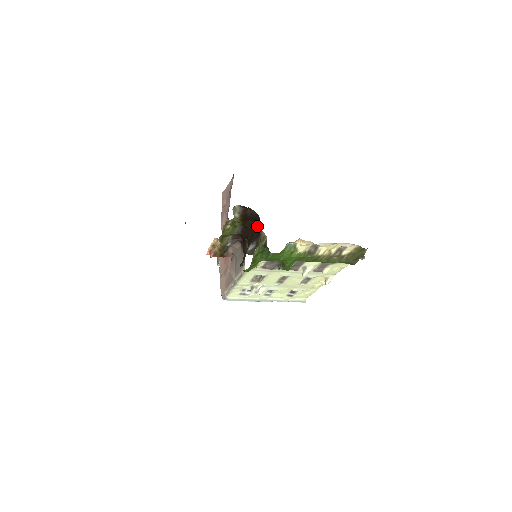
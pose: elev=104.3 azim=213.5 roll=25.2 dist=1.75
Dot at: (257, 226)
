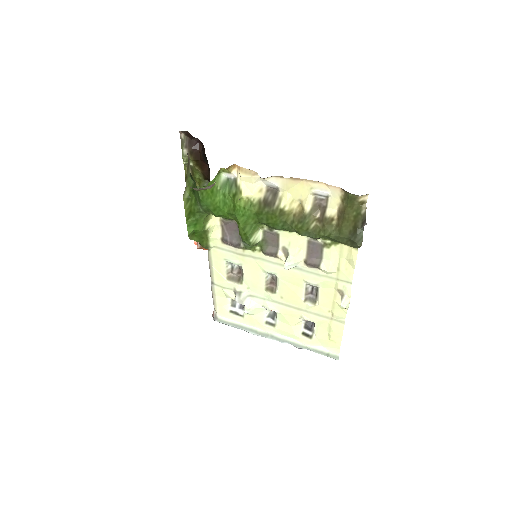
Dot at: occluded
